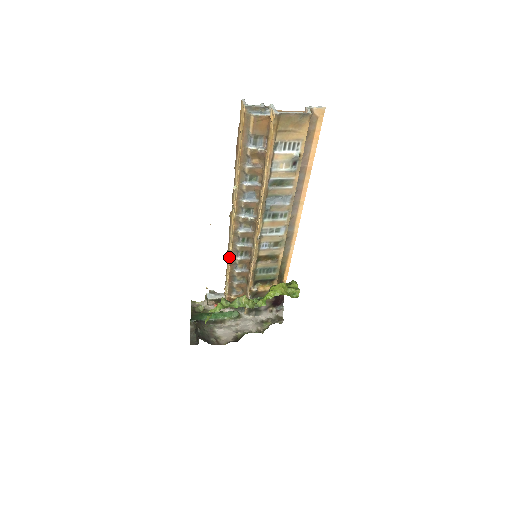
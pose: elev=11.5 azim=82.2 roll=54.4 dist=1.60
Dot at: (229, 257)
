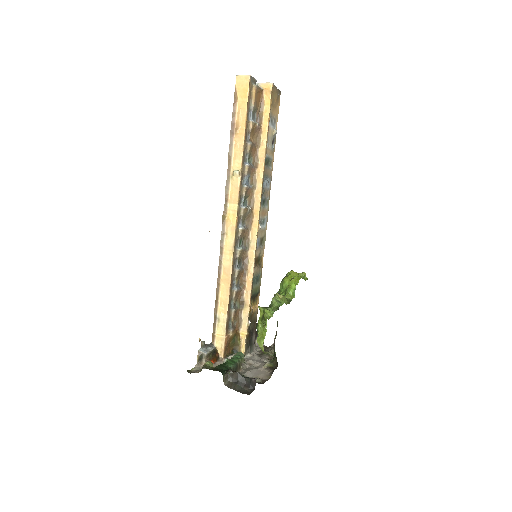
Dot at: (225, 274)
